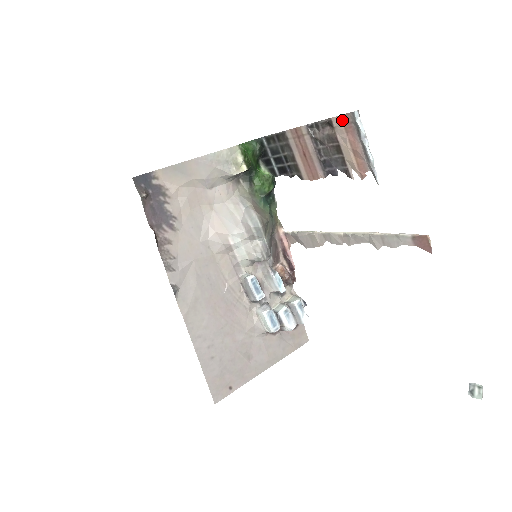
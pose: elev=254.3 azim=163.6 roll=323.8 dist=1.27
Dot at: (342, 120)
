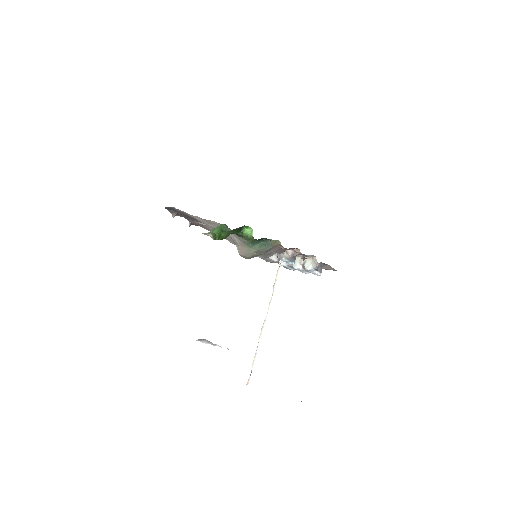
Dot at: occluded
